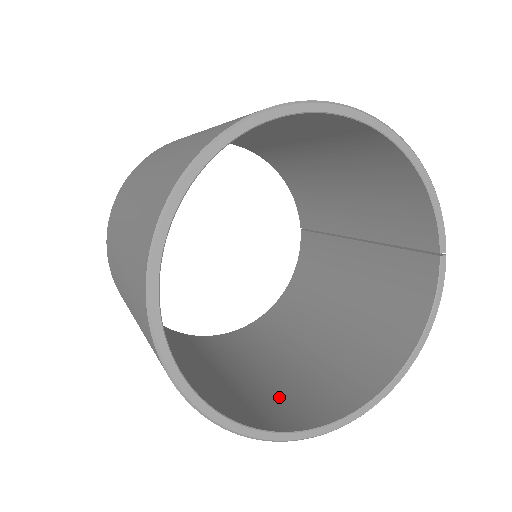
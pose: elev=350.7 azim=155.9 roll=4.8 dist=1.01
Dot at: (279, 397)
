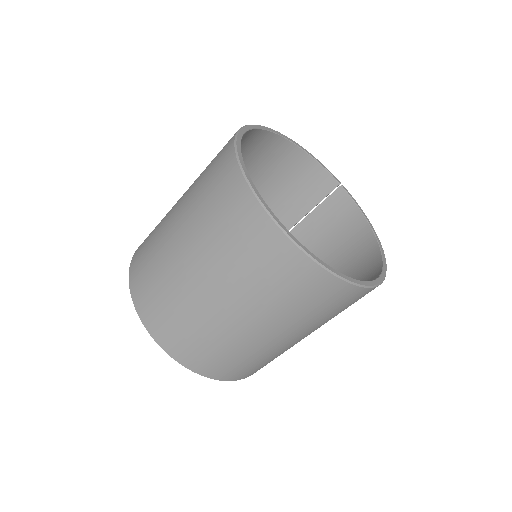
Dot at: occluded
